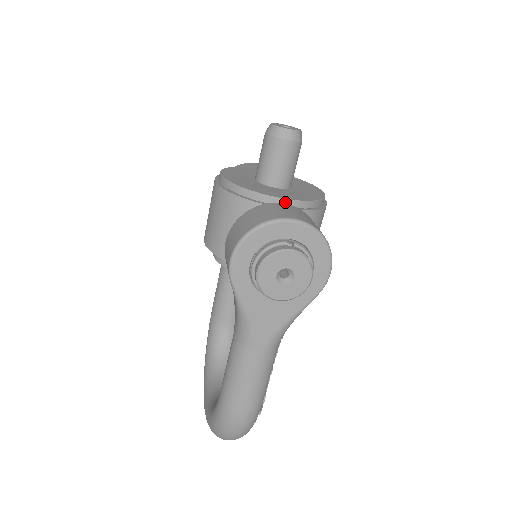
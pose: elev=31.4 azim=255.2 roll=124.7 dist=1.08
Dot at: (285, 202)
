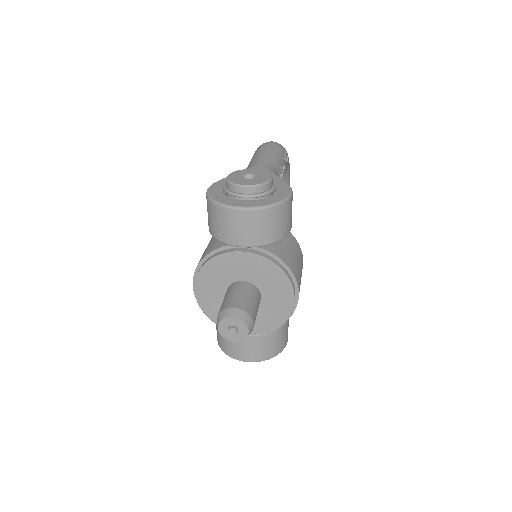
Dot at: occluded
